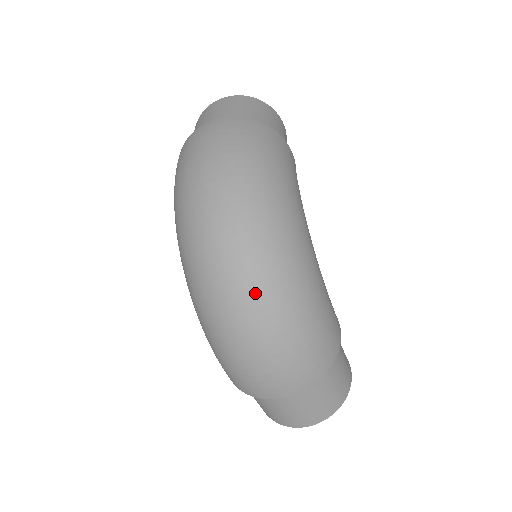
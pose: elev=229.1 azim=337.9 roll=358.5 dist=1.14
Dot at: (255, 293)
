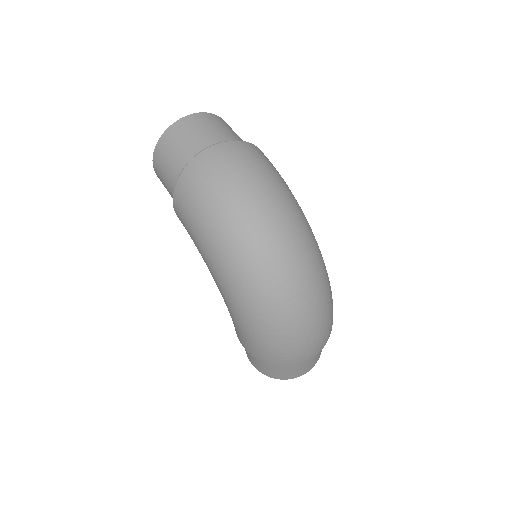
Dot at: (310, 288)
